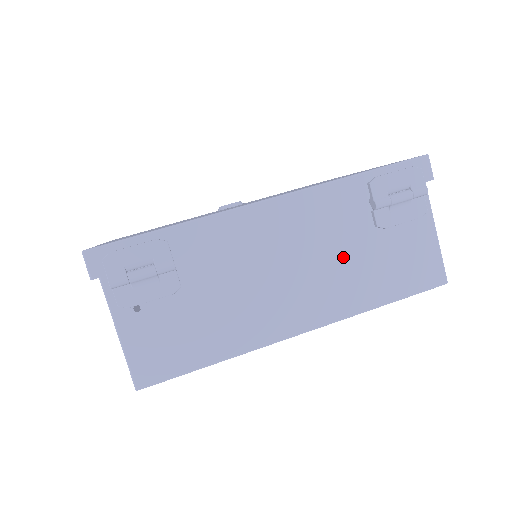
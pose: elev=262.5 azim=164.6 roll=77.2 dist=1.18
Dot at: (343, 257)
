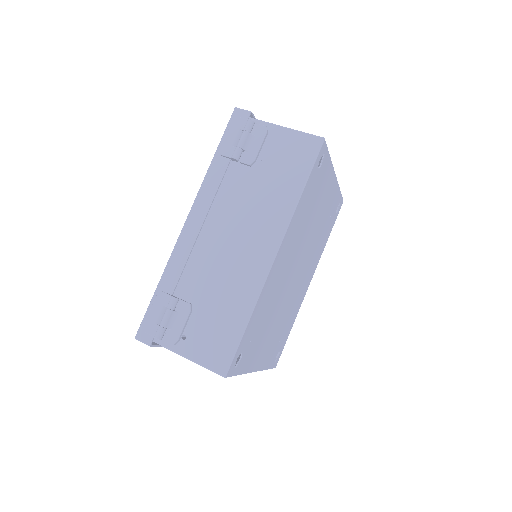
Dot at: (252, 198)
